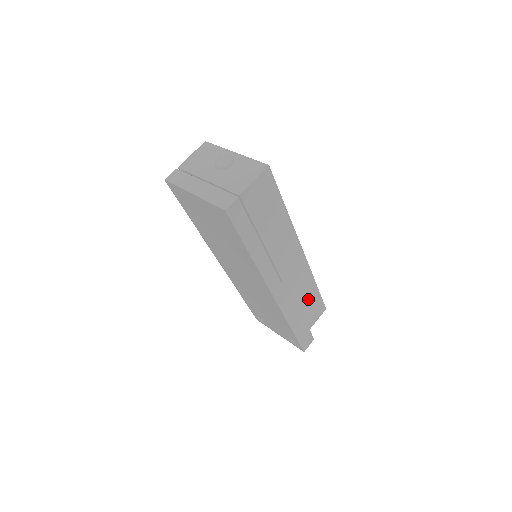
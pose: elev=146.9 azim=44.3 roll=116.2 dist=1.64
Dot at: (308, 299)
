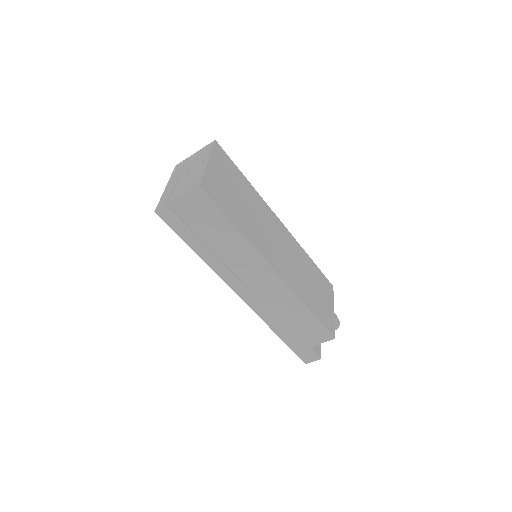
Dot at: (299, 319)
